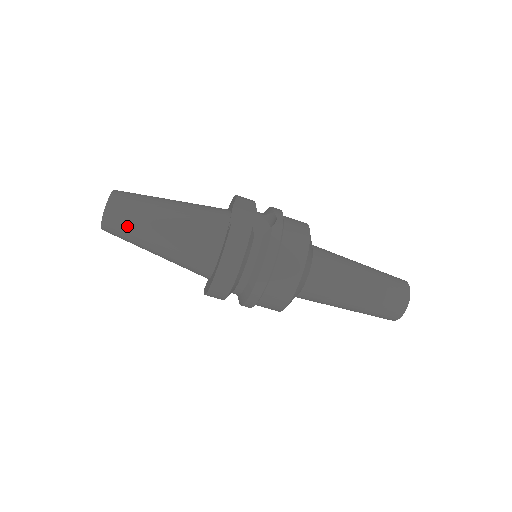
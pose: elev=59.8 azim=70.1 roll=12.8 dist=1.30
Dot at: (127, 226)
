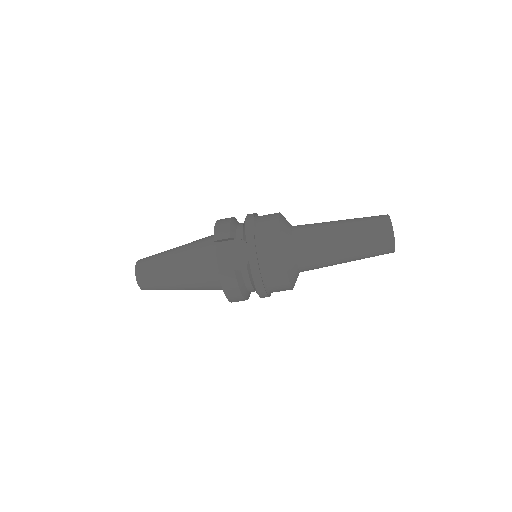
Dot at: (159, 289)
